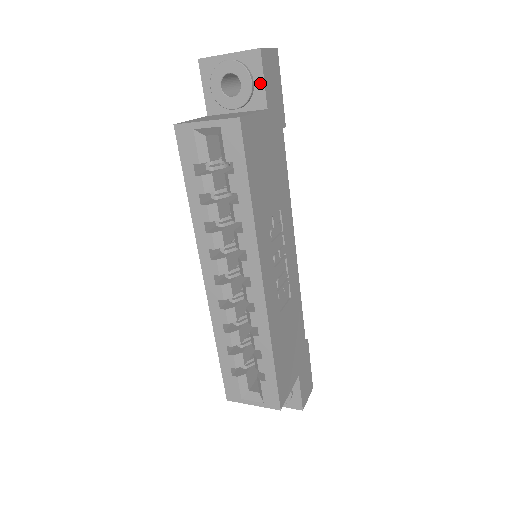
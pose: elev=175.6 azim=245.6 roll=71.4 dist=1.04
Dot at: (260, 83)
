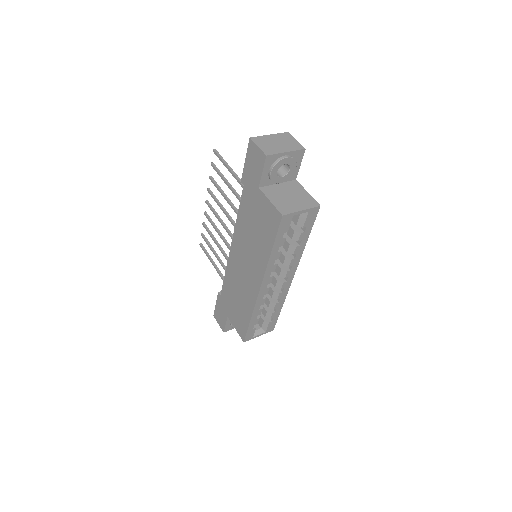
Dot at: (298, 167)
